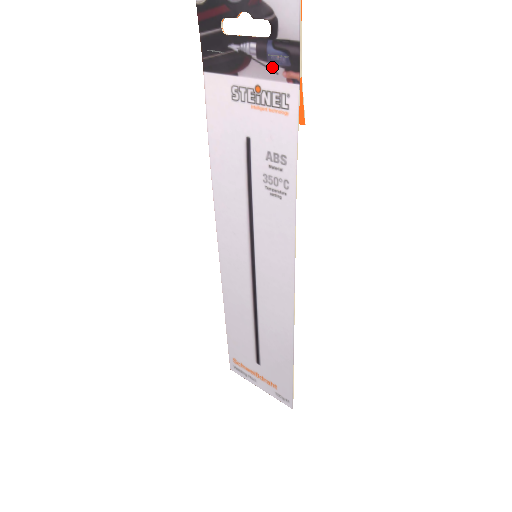
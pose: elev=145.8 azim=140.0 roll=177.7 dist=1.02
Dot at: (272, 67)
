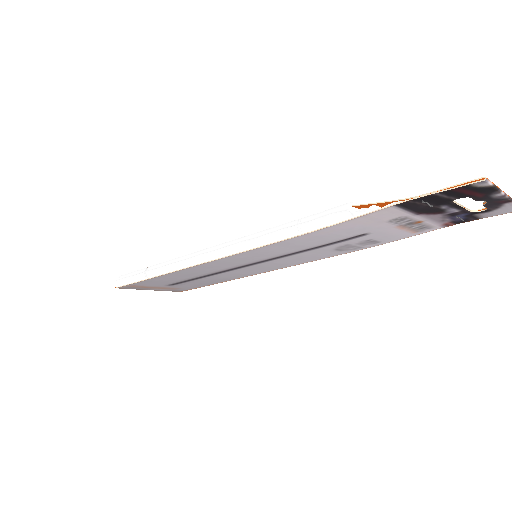
Dot at: (447, 219)
